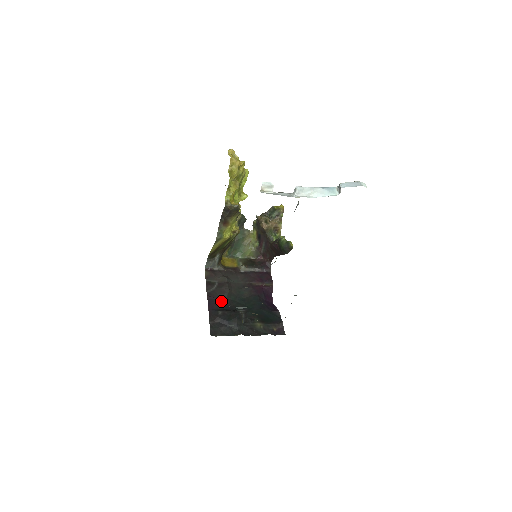
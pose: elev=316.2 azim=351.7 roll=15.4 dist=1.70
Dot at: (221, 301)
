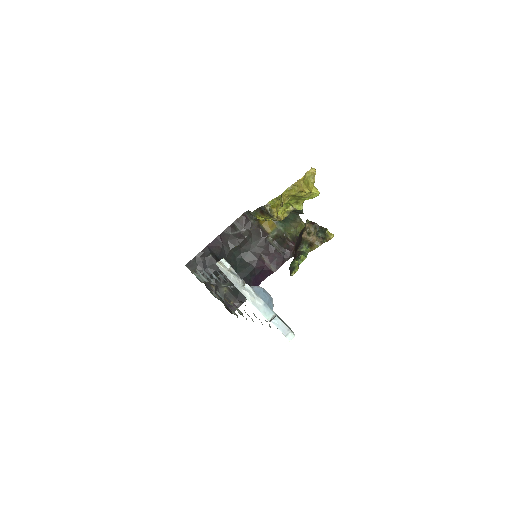
Dot at: (223, 248)
